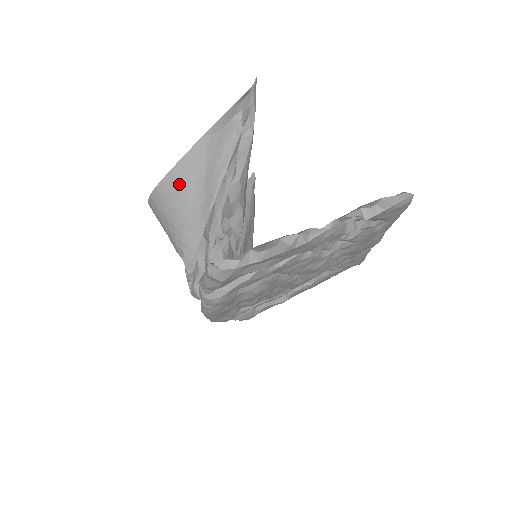
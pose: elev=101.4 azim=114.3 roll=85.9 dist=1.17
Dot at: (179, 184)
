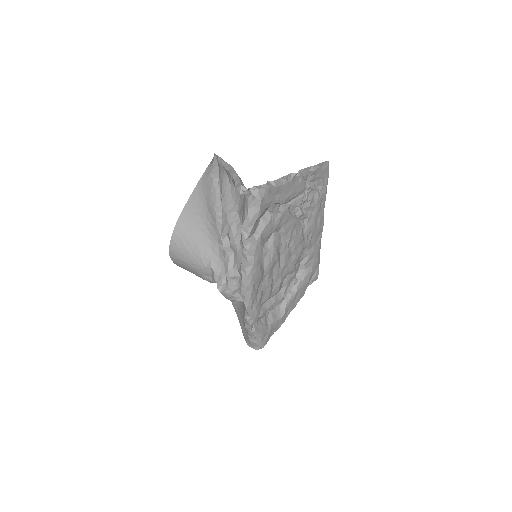
Dot at: (192, 214)
